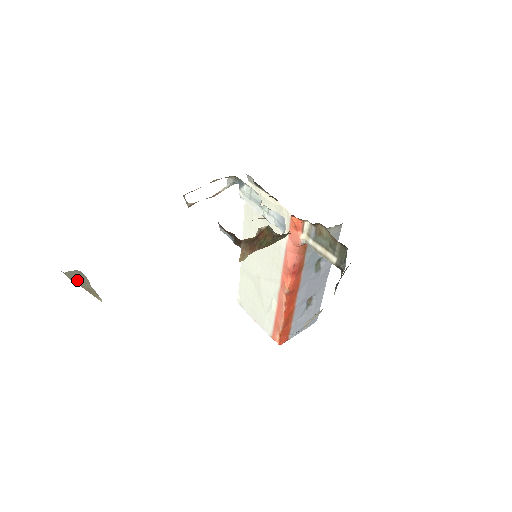
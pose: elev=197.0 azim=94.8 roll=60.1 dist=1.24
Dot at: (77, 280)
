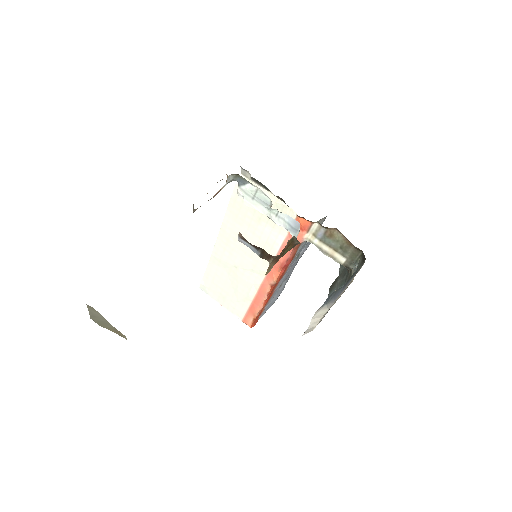
Dot at: (101, 322)
